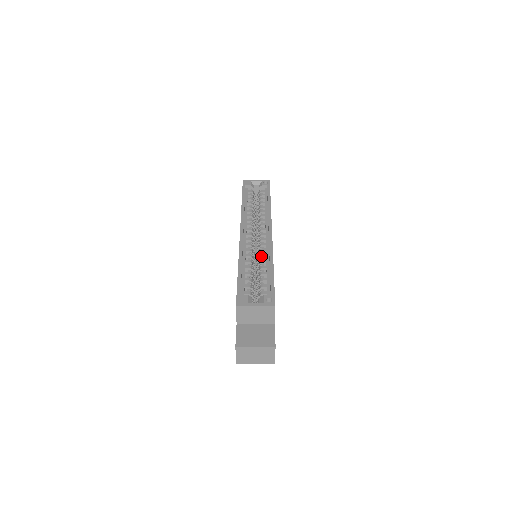
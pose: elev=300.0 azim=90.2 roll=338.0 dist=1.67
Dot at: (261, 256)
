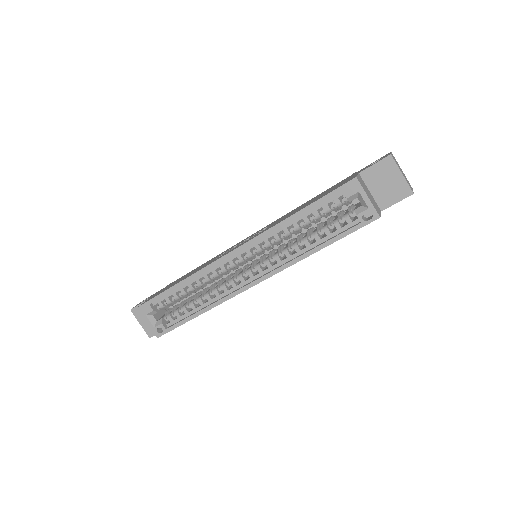
Dot at: (213, 291)
